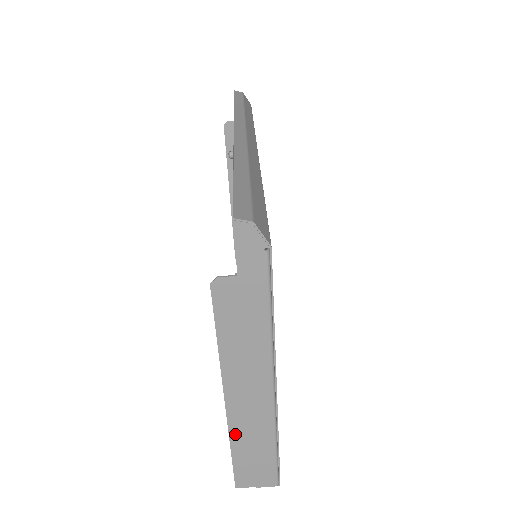
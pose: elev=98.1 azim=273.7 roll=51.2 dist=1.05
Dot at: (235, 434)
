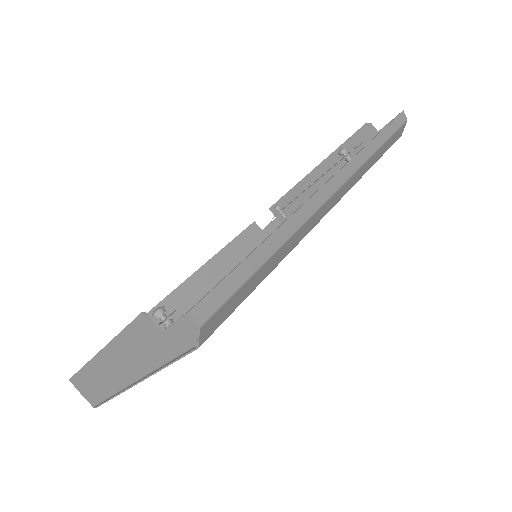
Dot at: (90, 368)
